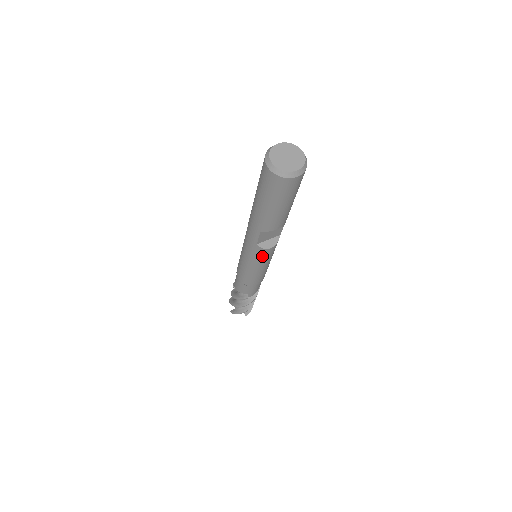
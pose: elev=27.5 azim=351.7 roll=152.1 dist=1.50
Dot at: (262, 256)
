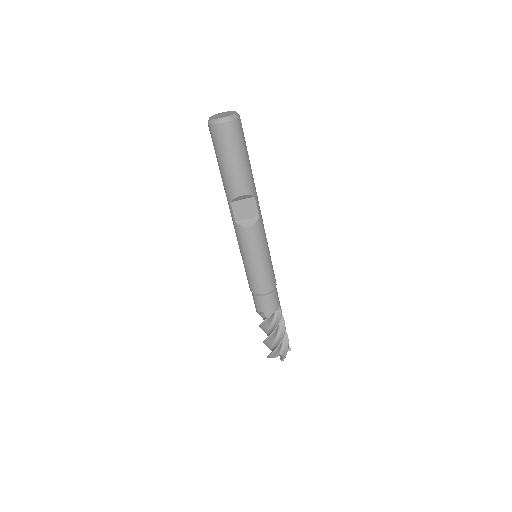
Dot at: (246, 239)
